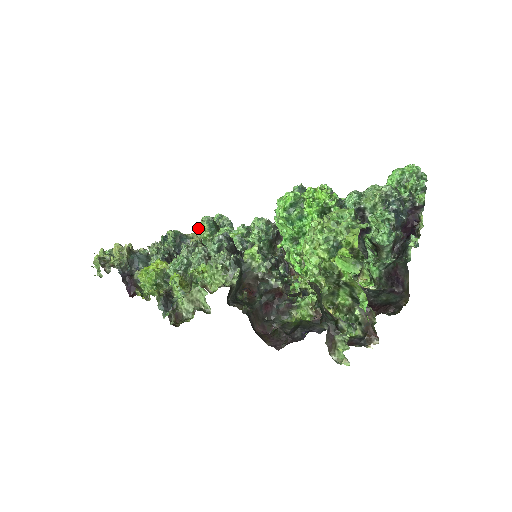
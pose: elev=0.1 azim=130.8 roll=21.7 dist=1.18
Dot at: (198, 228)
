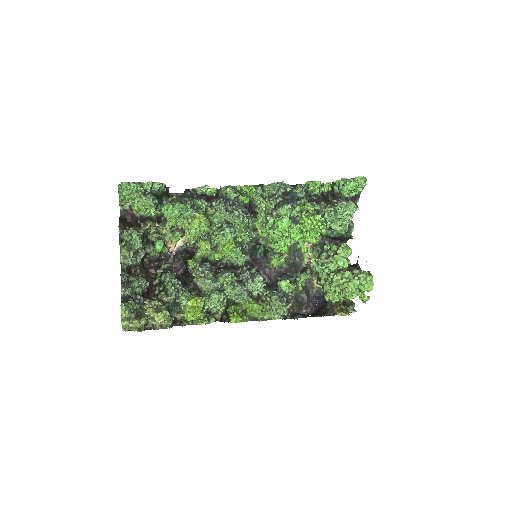
Dot at: (134, 204)
